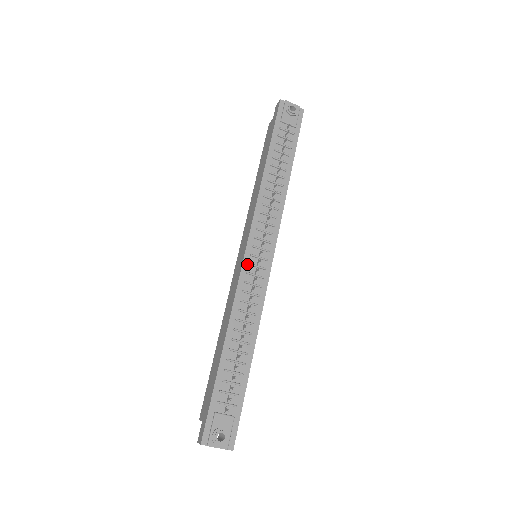
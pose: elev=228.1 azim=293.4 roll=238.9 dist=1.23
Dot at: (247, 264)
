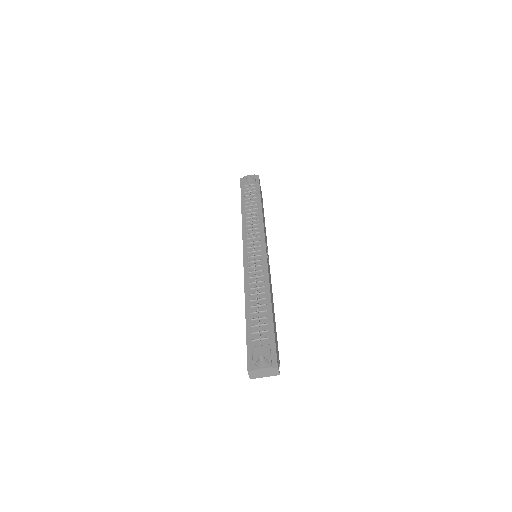
Dot at: (247, 259)
